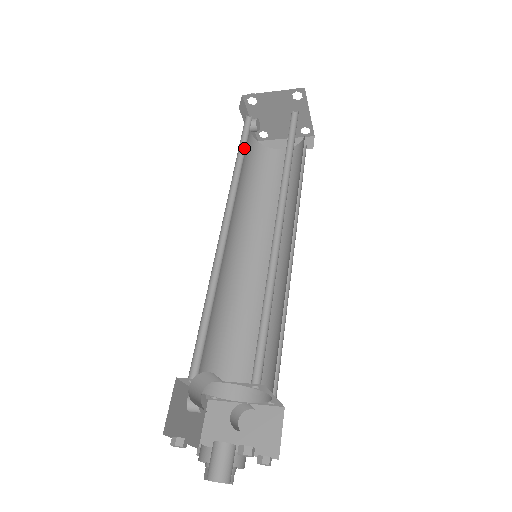
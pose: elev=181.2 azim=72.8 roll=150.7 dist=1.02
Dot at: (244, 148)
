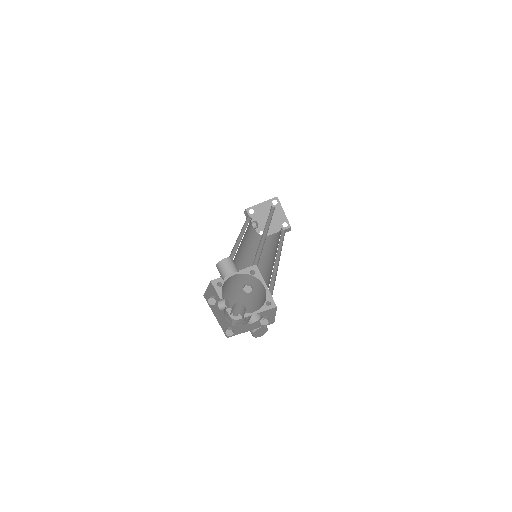
Dot at: (247, 224)
